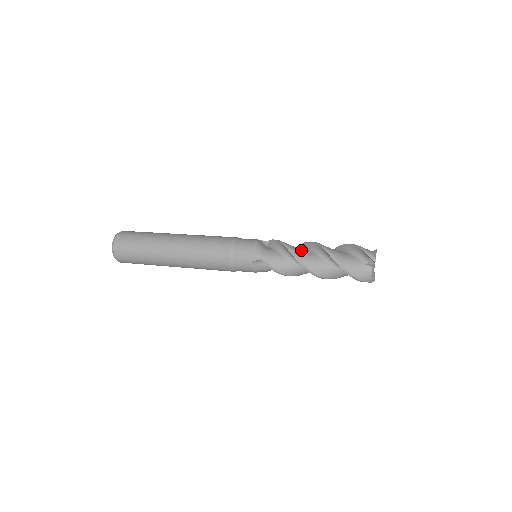
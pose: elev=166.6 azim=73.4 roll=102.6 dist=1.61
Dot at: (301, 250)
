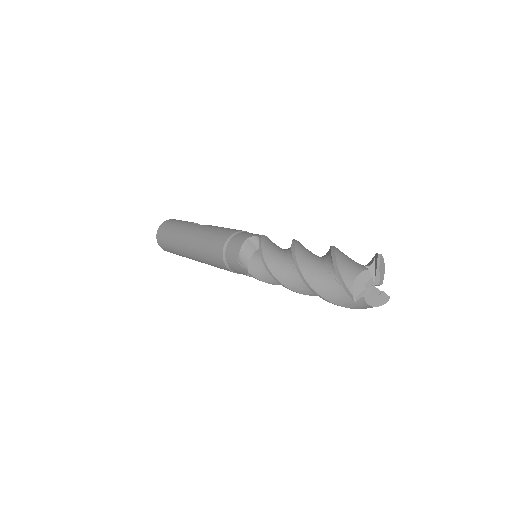
Dot at: (281, 263)
